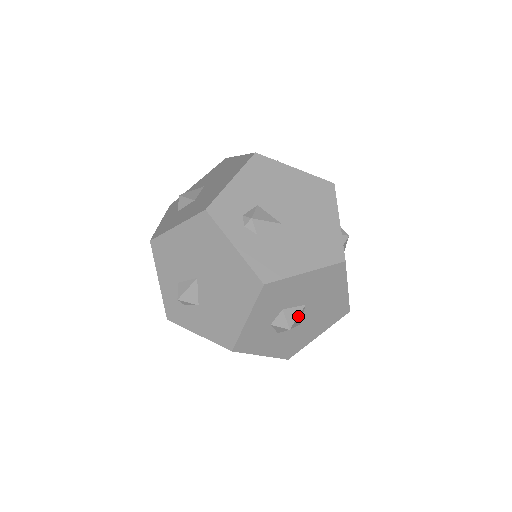
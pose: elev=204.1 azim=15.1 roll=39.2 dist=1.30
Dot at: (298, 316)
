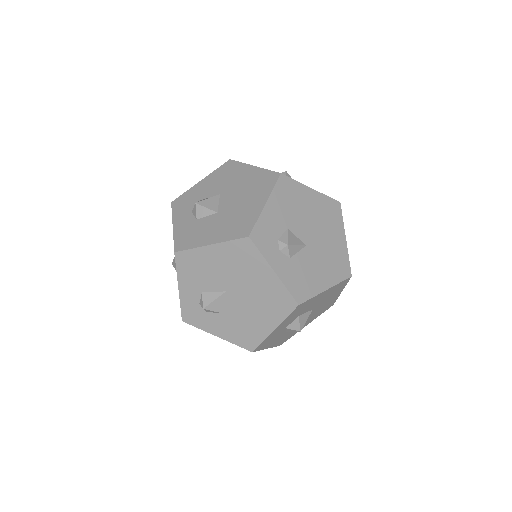
Dot at: occluded
